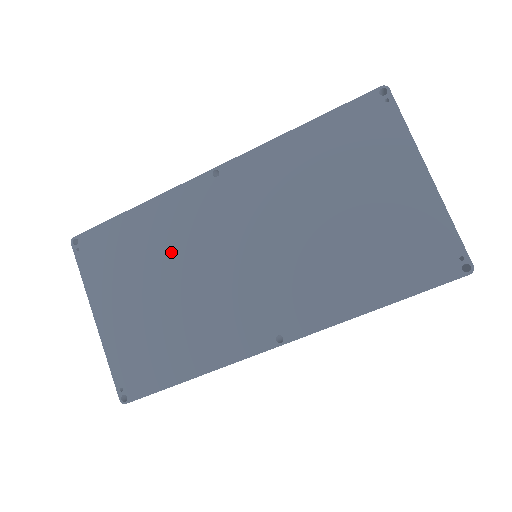
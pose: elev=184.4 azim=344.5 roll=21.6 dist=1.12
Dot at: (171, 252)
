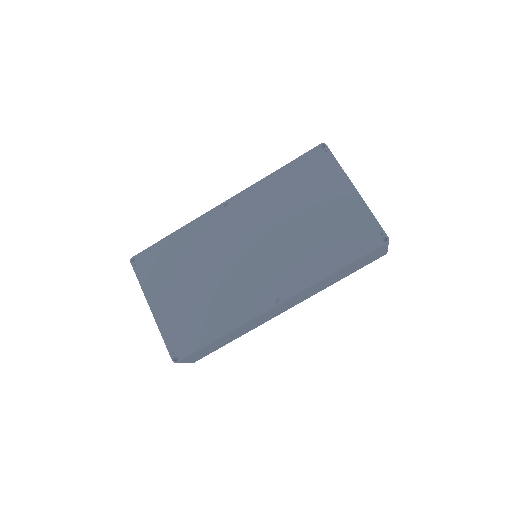
Dot at: (200, 257)
